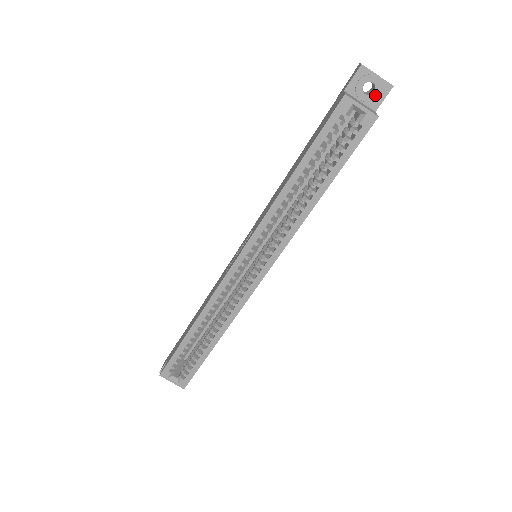
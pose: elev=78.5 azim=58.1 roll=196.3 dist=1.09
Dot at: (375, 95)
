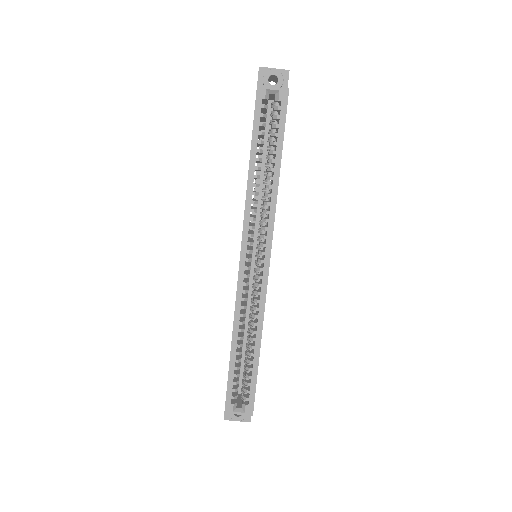
Dot at: (280, 82)
